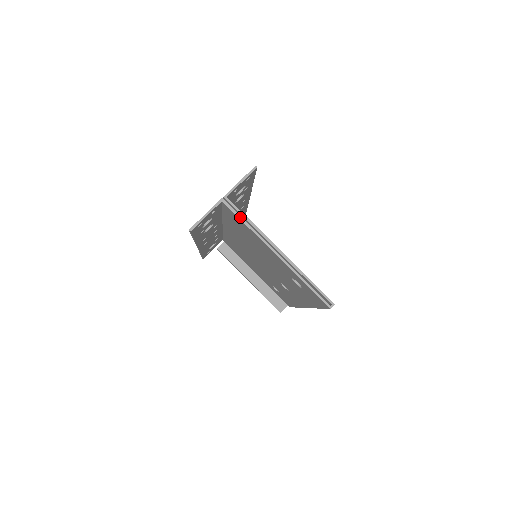
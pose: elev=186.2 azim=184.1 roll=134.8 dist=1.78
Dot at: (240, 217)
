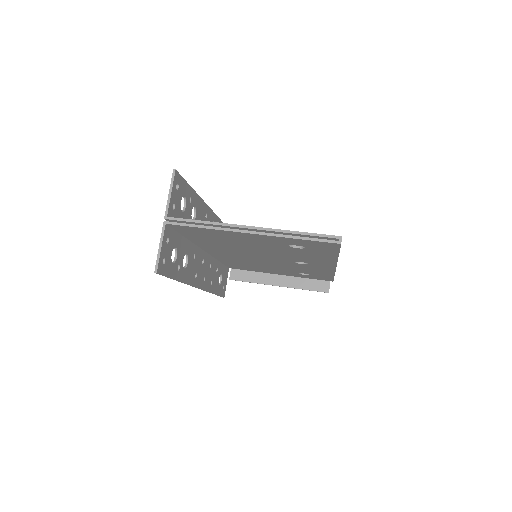
Dot at: (192, 225)
